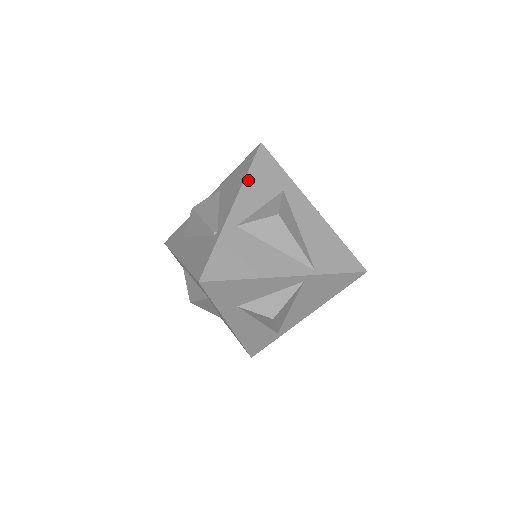
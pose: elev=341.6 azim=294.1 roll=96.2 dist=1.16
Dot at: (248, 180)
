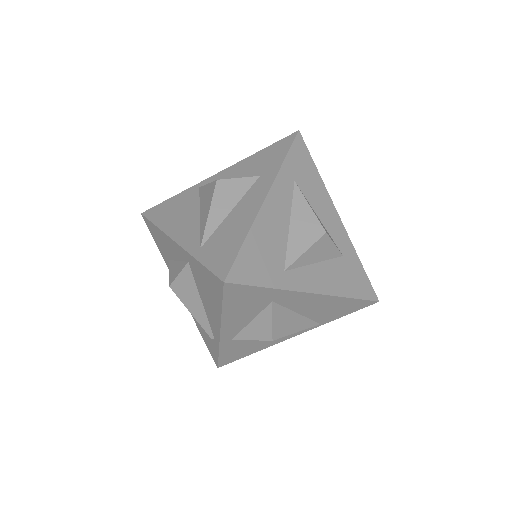
Dot at: (226, 315)
